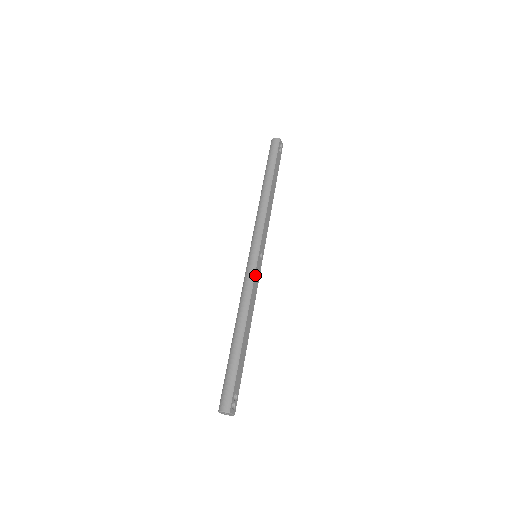
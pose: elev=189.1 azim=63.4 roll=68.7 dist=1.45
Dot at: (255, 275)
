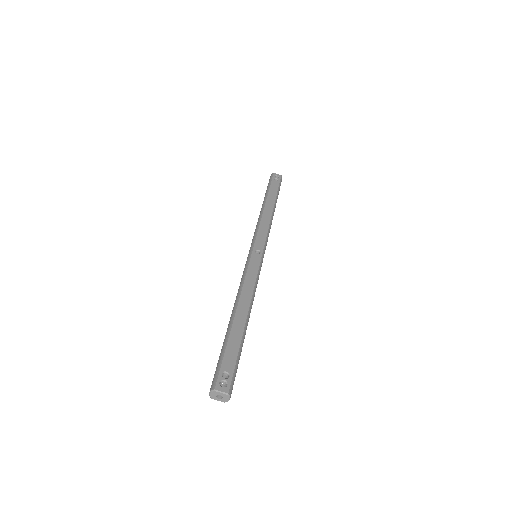
Dot at: (249, 267)
